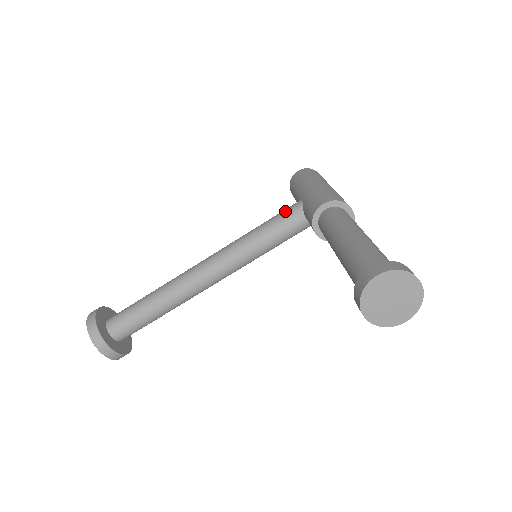
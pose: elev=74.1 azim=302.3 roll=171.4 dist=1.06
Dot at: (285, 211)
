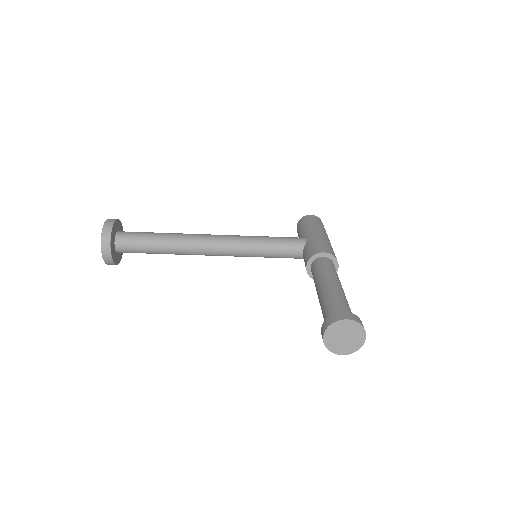
Dot at: (292, 238)
